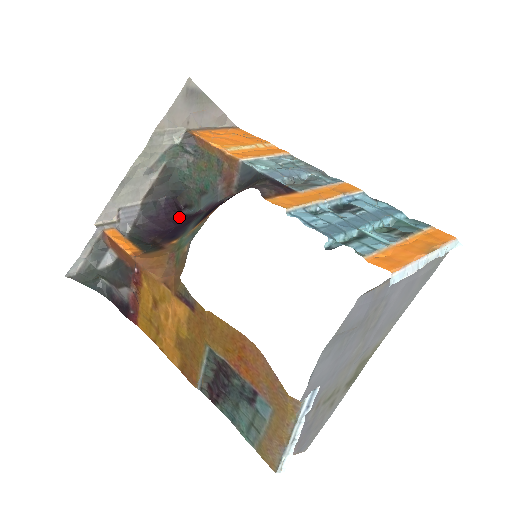
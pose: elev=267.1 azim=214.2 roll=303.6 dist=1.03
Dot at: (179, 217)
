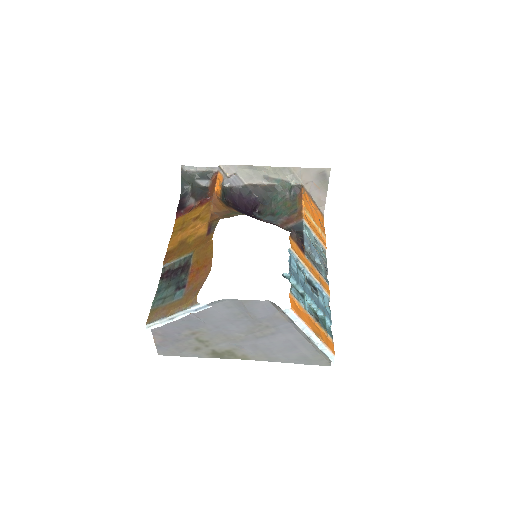
Dot at: (250, 211)
